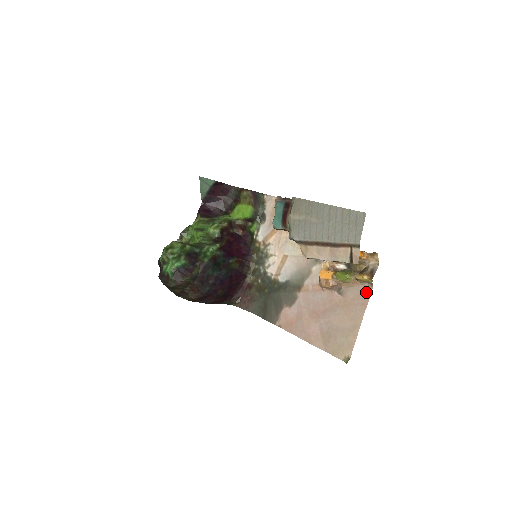
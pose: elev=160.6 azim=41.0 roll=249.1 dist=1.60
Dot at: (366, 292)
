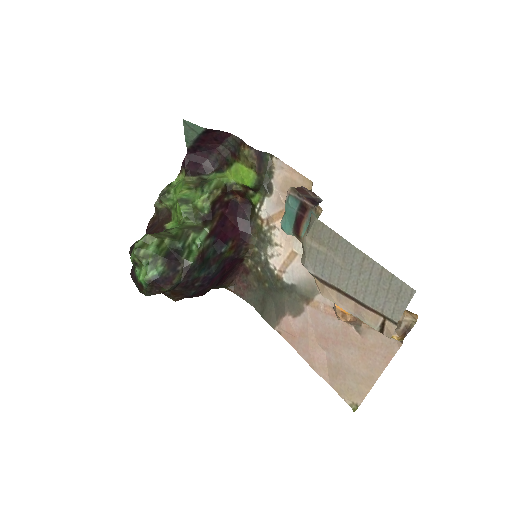
Dot at: (392, 345)
